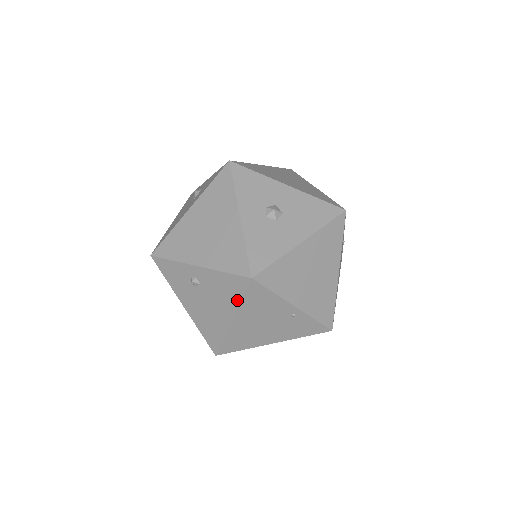
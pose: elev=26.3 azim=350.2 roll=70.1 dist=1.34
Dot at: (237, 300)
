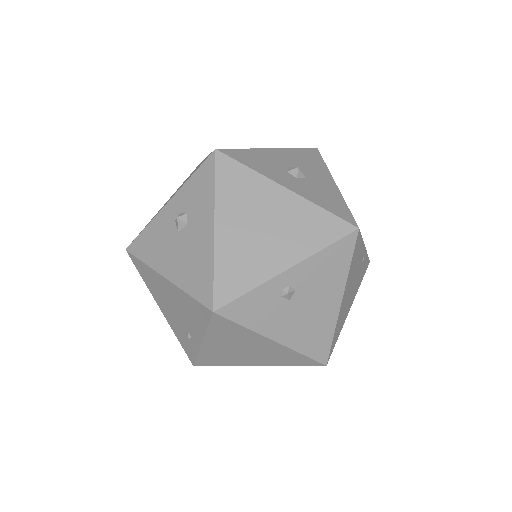
Dot at: (345, 270)
